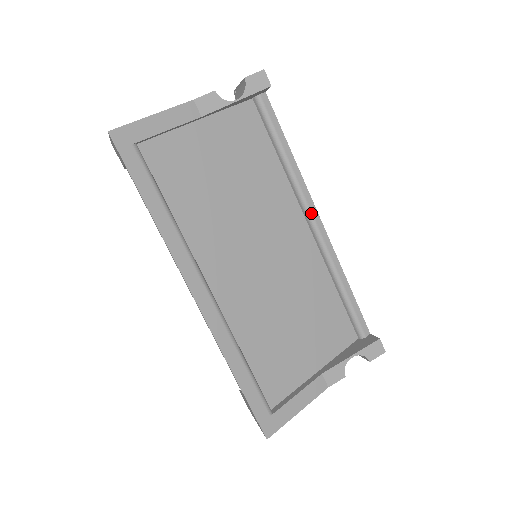
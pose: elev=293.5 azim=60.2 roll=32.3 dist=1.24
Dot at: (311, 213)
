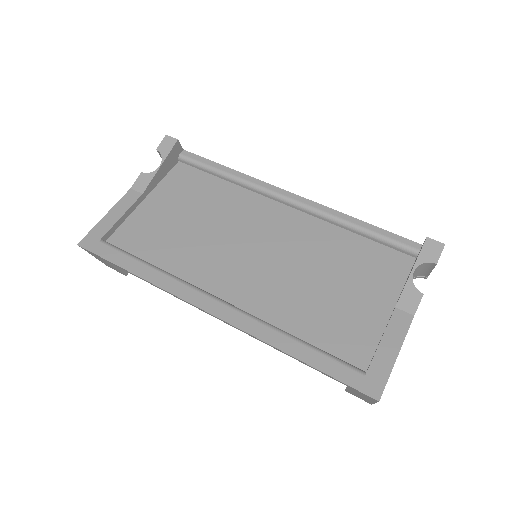
Dot at: (279, 194)
